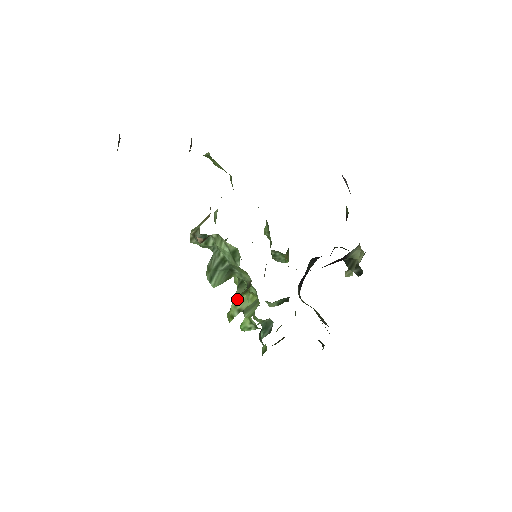
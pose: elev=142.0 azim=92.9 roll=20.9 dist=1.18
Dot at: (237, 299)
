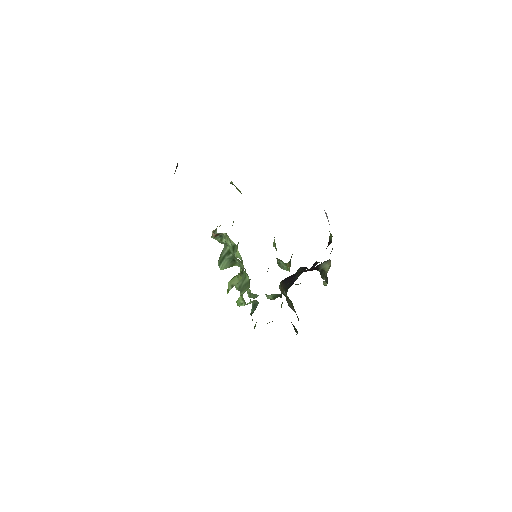
Dot at: (232, 278)
